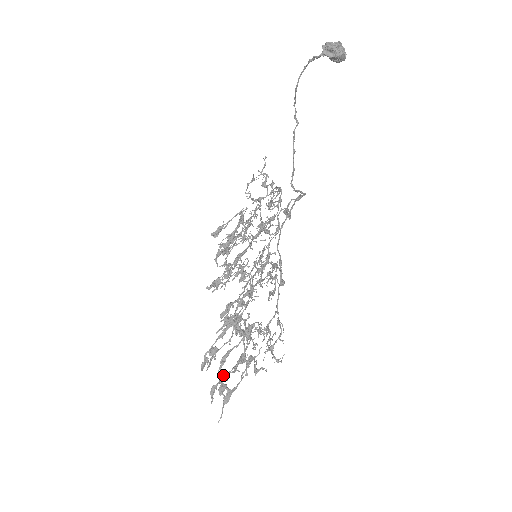
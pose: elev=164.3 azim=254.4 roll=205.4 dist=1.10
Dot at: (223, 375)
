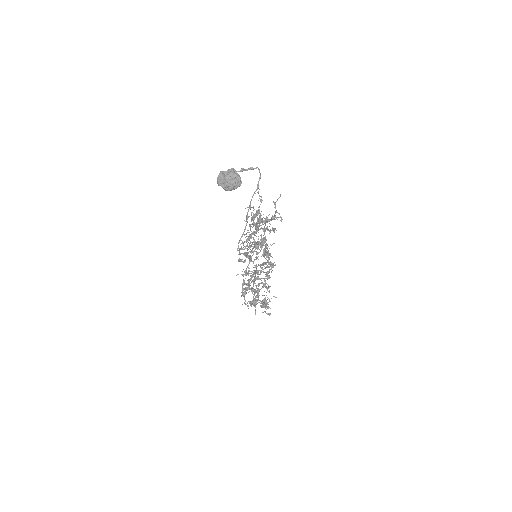
Dot at: occluded
